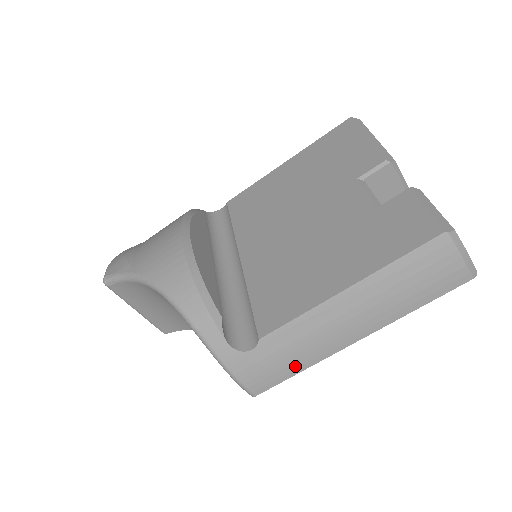
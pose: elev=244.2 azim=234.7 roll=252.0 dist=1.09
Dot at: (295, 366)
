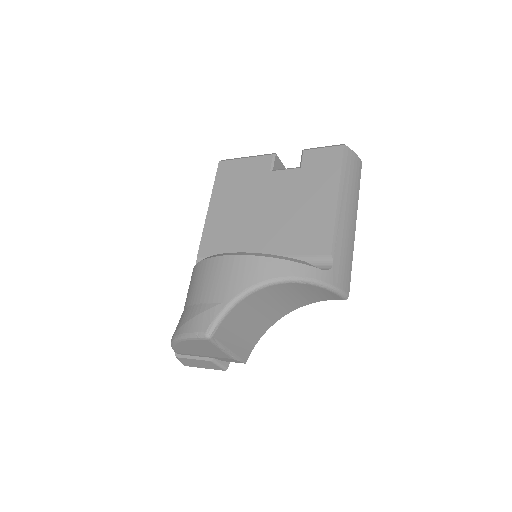
Dot at: (350, 259)
